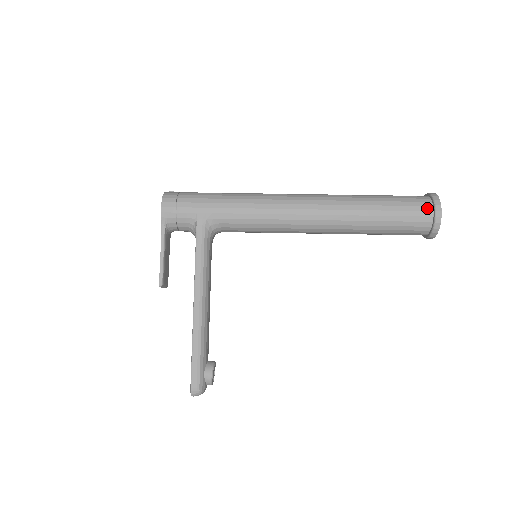
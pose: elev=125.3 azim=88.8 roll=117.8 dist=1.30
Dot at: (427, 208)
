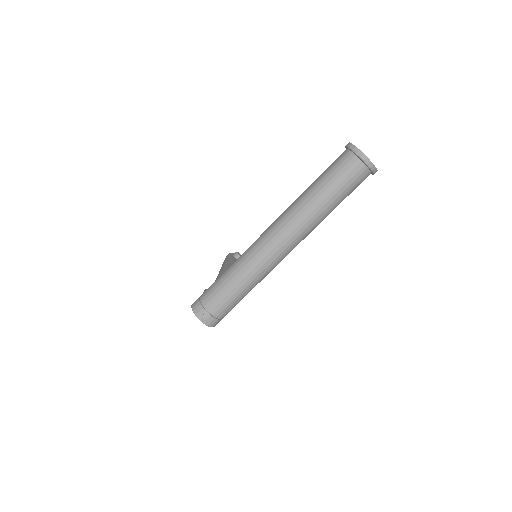
Dot at: occluded
